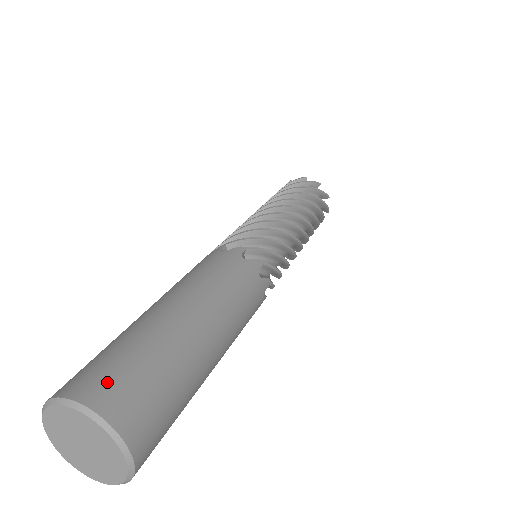
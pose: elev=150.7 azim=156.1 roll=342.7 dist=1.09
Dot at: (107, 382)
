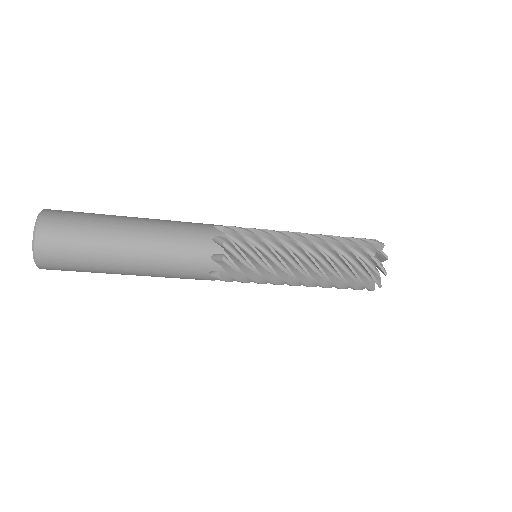
Dot at: (62, 211)
